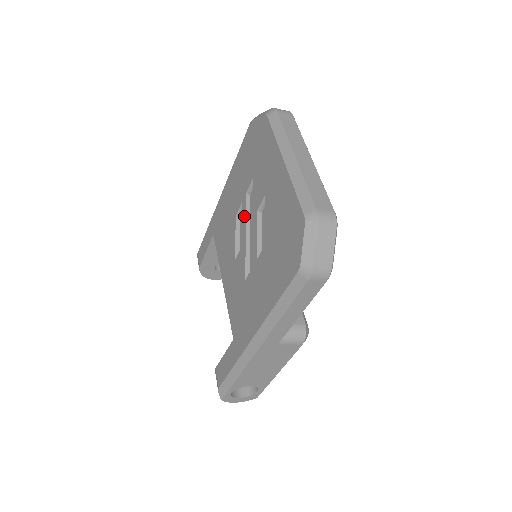
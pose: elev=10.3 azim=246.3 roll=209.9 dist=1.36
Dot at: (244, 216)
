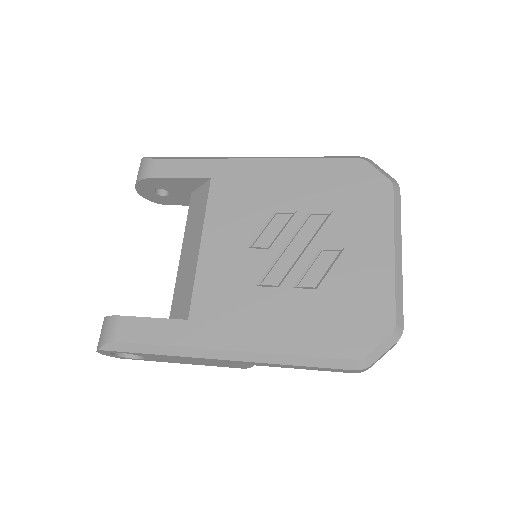
Dot at: (293, 227)
